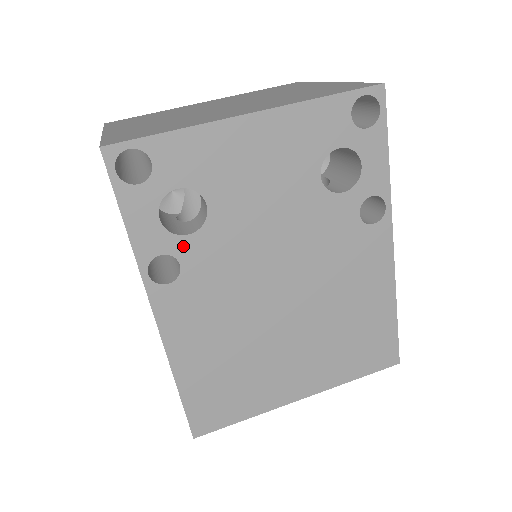
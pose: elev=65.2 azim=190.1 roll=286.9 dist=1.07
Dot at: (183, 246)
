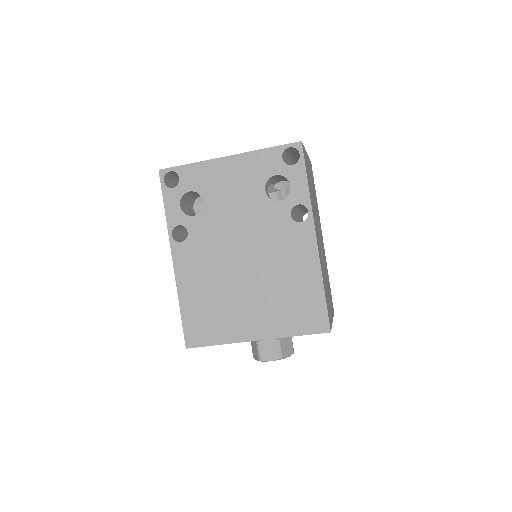
Dot at: (190, 222)
